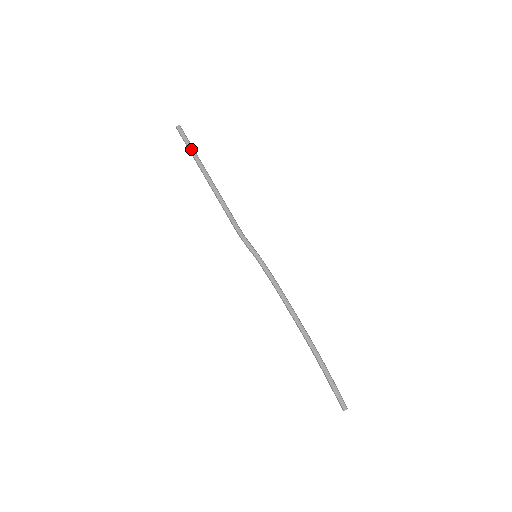
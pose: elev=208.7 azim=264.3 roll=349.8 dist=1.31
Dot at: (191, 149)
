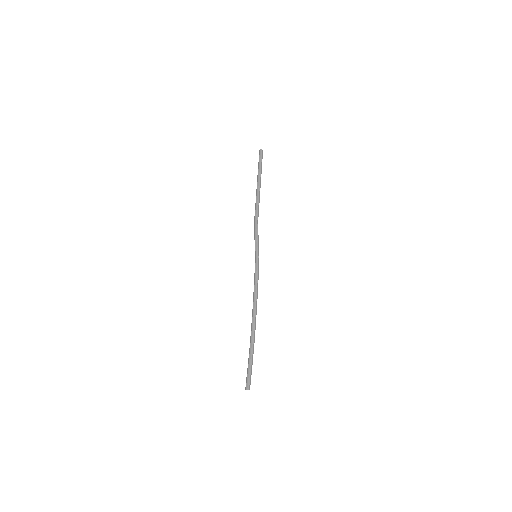
Dot at: (261, 168)
